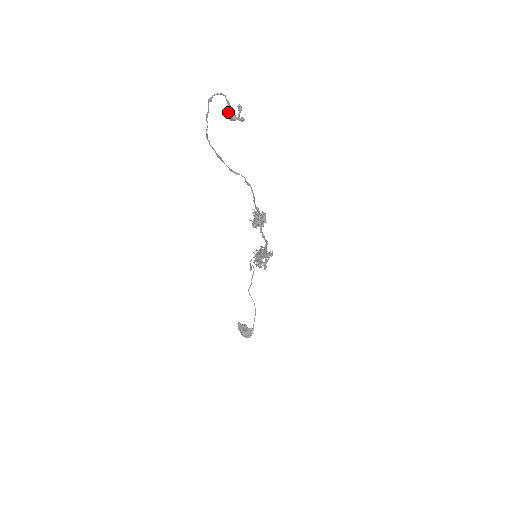
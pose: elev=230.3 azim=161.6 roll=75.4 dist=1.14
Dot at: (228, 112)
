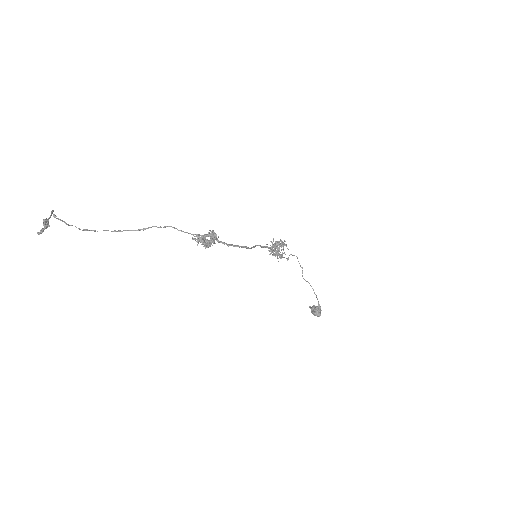
Dot at: (46, 226)
